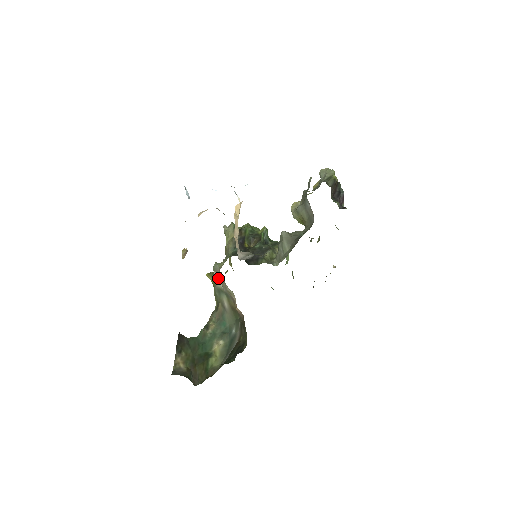
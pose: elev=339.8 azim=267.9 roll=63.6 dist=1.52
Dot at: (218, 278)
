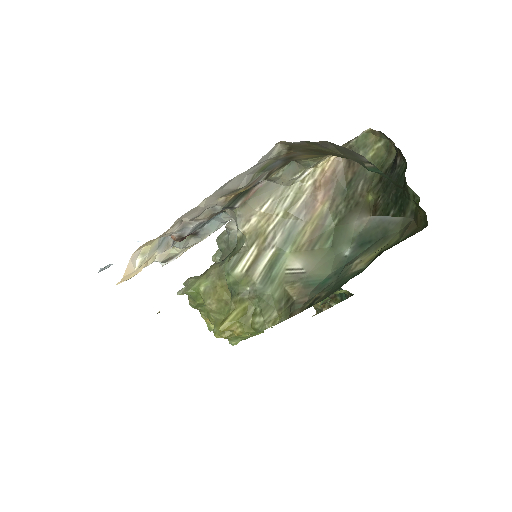
Dot at: (251, 258)
